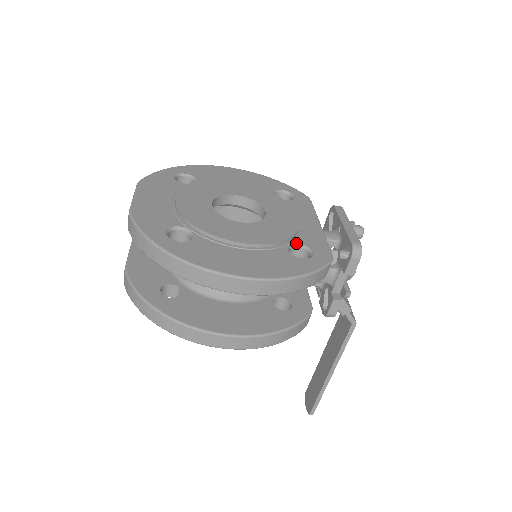
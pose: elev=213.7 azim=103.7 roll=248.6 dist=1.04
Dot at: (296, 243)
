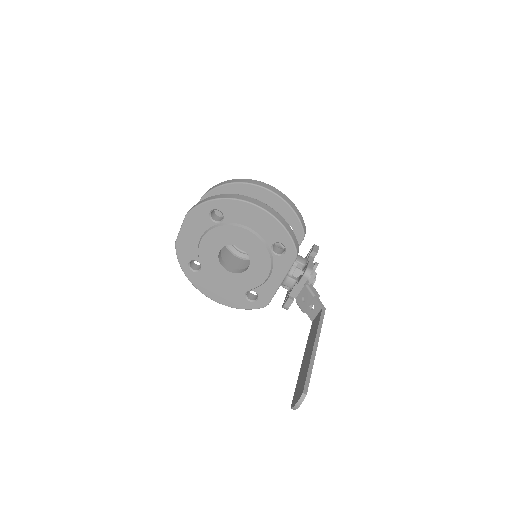
Dot at: occluded
